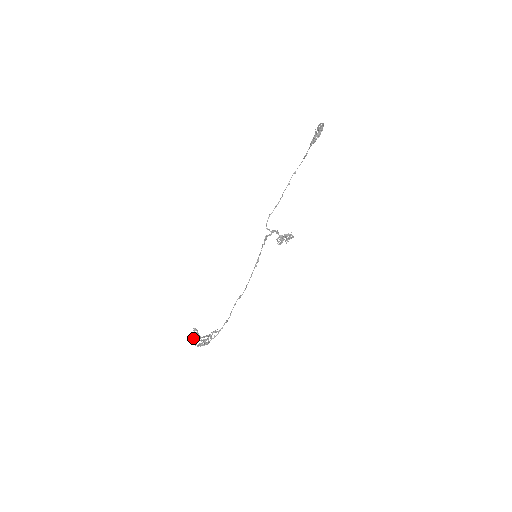
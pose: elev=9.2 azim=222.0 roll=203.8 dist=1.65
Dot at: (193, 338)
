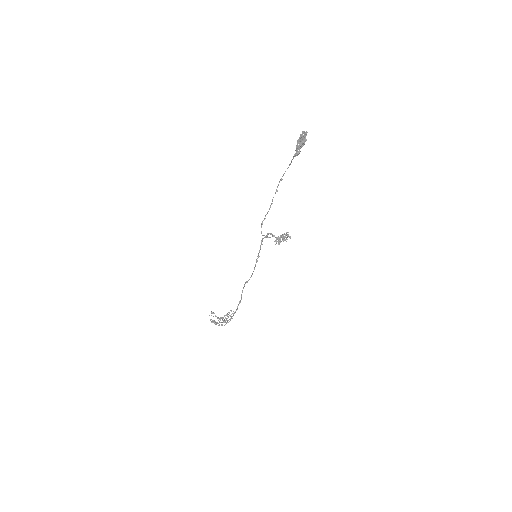
Dot at: (213, 322)
